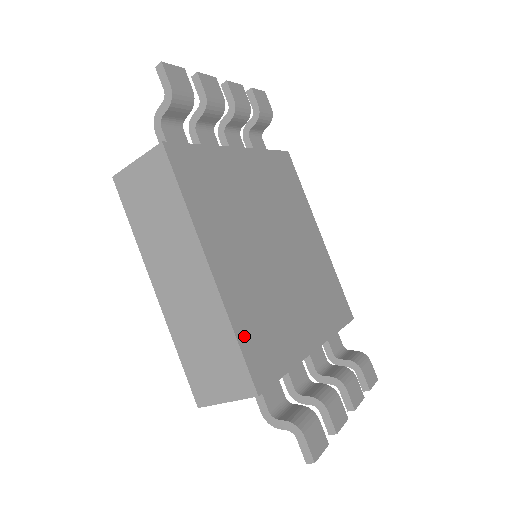
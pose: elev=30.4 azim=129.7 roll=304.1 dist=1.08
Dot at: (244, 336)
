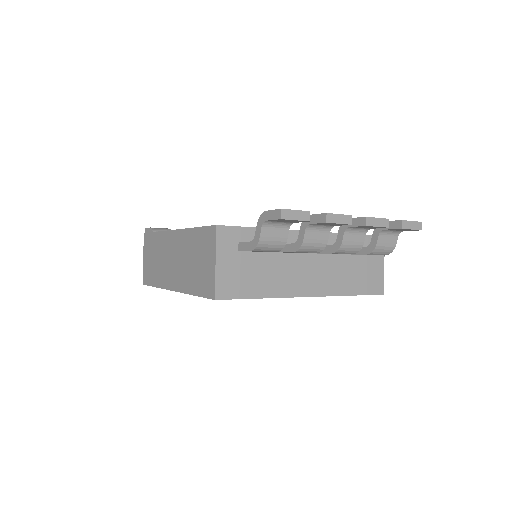
Dot at: occluded
